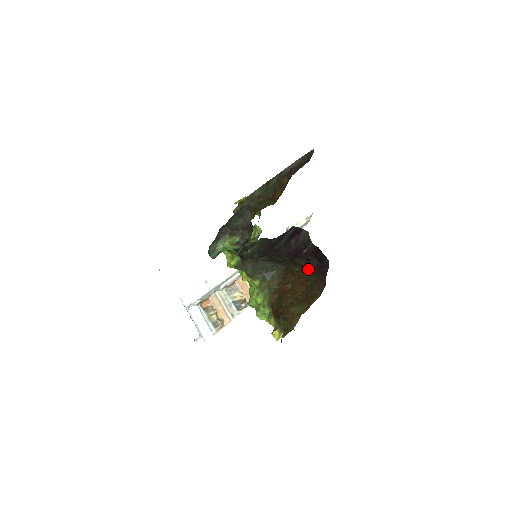
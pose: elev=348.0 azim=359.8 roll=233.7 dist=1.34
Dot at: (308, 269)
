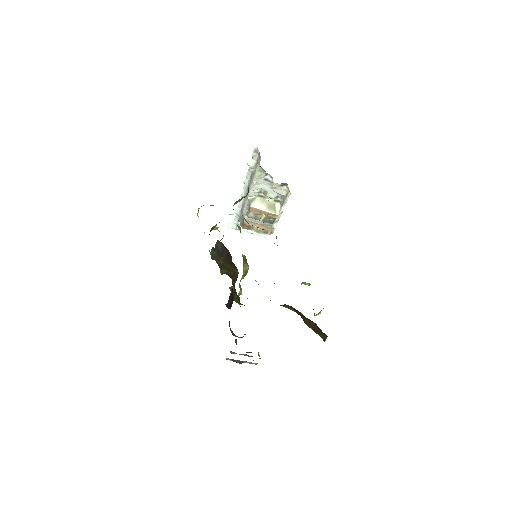
Dot at: occluded
